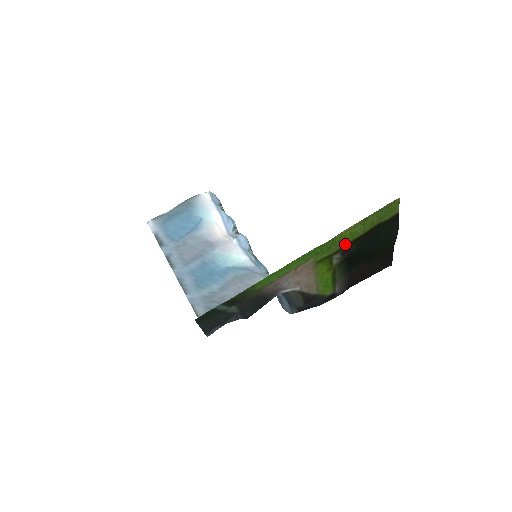
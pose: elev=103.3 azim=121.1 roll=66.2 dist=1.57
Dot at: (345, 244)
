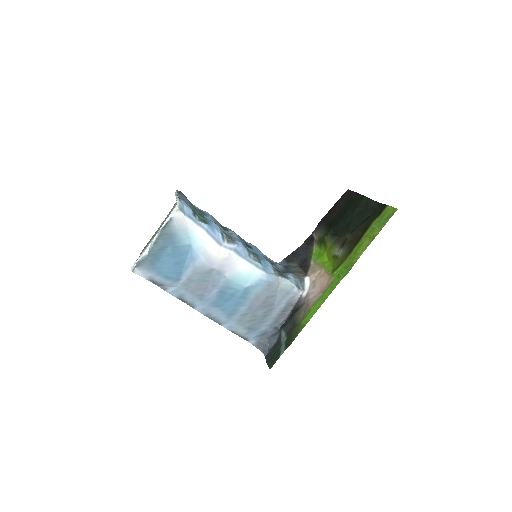
Dot at: (352, 251)
